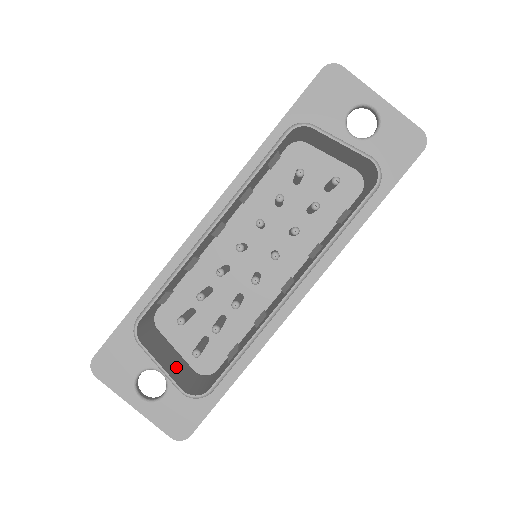
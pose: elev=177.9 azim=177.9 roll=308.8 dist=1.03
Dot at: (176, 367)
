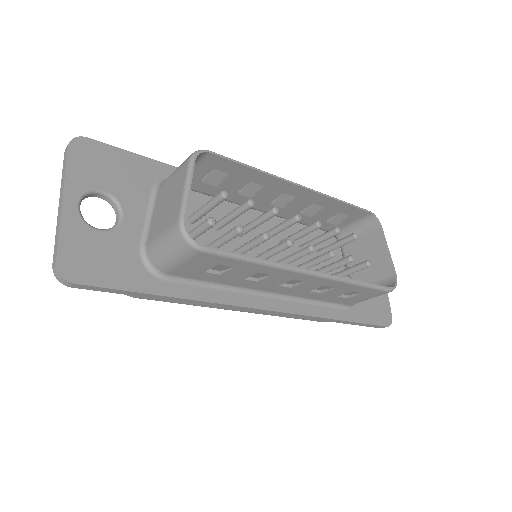
Dot at: occluded
